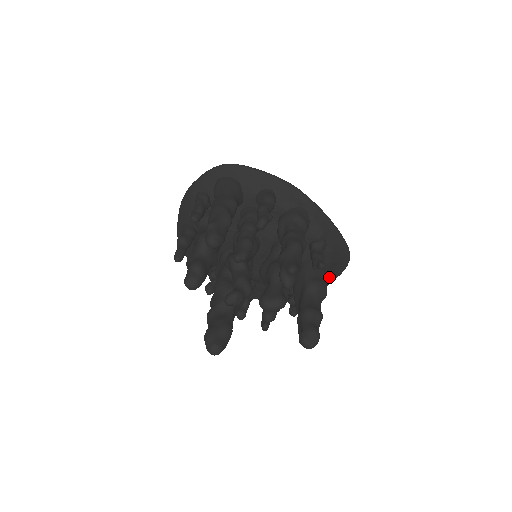
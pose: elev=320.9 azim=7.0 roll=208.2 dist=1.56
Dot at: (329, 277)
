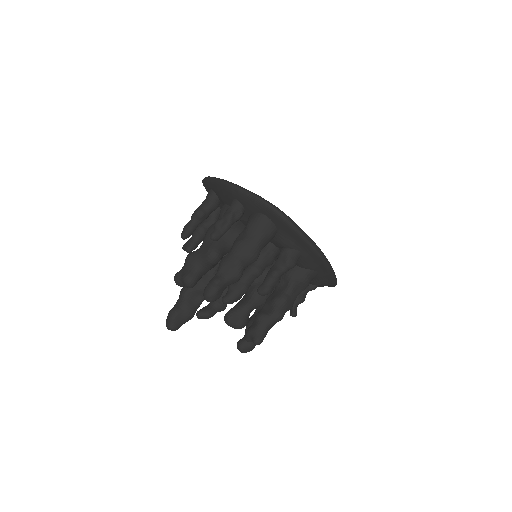
Dot at: occluded
